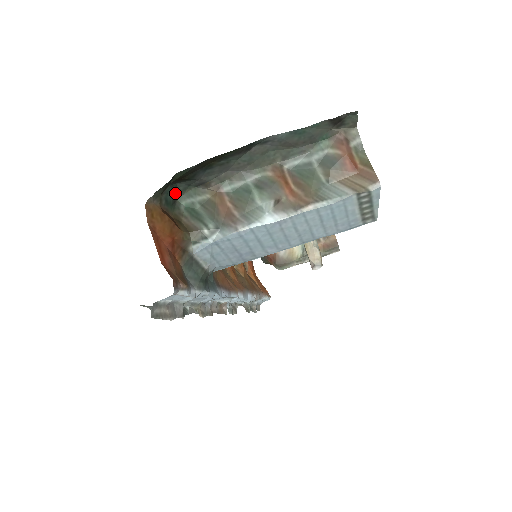
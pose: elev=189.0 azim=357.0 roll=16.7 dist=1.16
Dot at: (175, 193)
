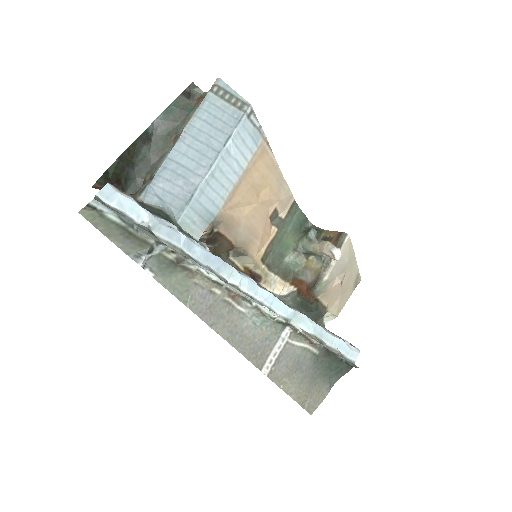
Dot at: occluded
